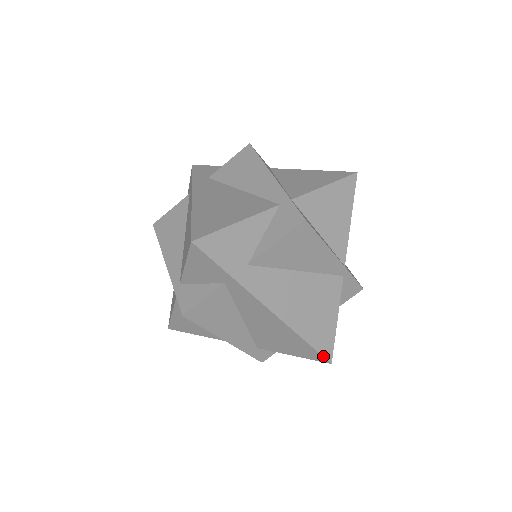
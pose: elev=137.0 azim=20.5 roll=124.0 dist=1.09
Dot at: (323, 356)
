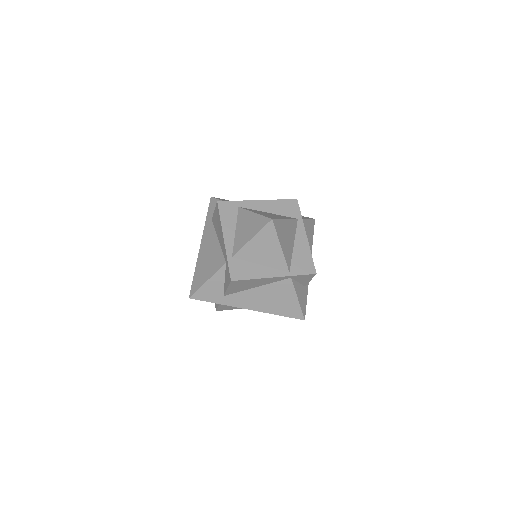
Dot at: (296, 318)
